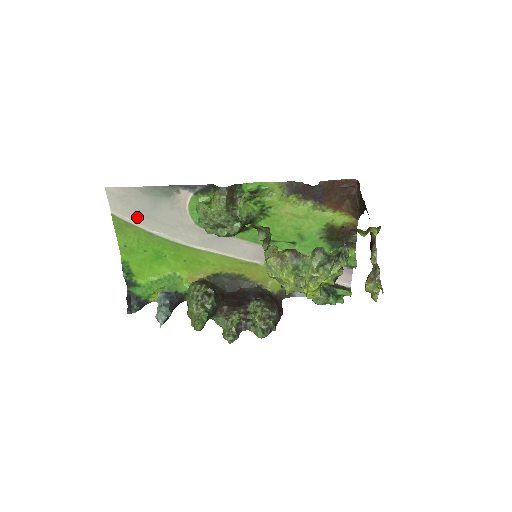
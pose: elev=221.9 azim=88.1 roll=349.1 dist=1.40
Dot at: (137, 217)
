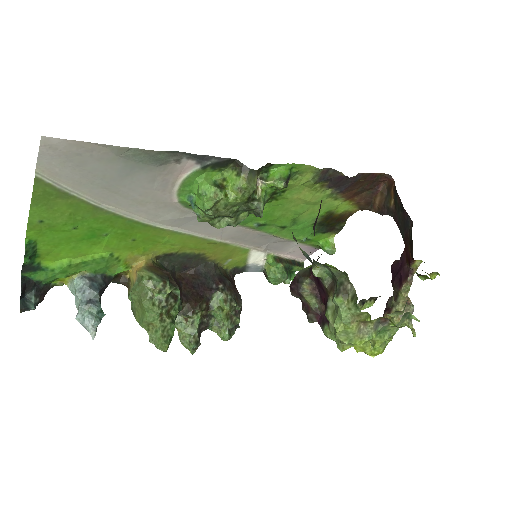
Dot at: (84, 185)
